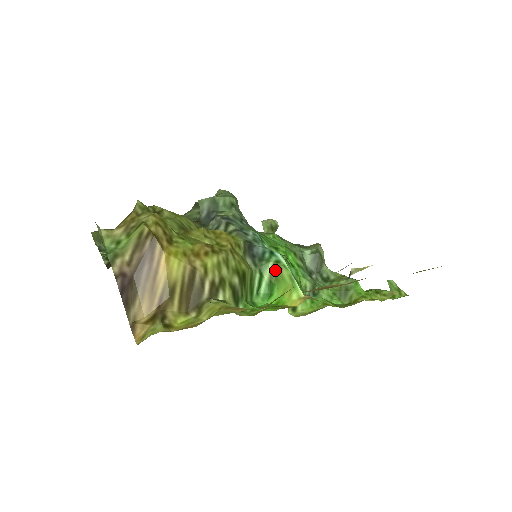
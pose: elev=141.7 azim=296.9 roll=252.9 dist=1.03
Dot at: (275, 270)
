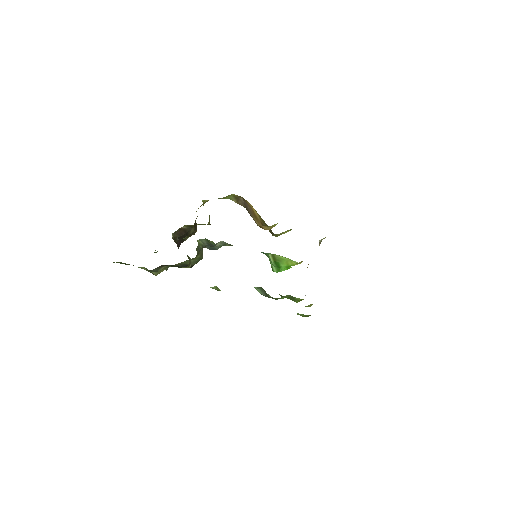
Dot at: (274, 257)
